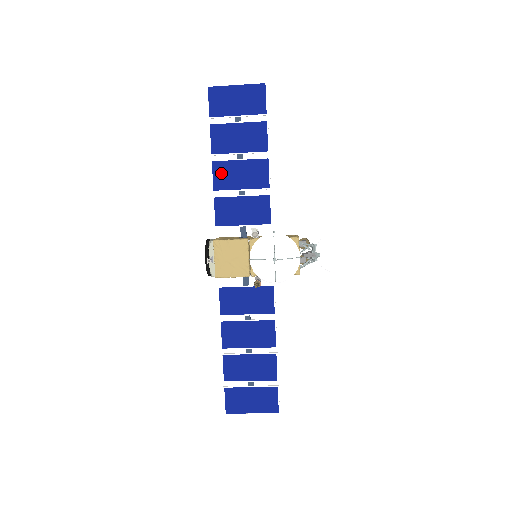
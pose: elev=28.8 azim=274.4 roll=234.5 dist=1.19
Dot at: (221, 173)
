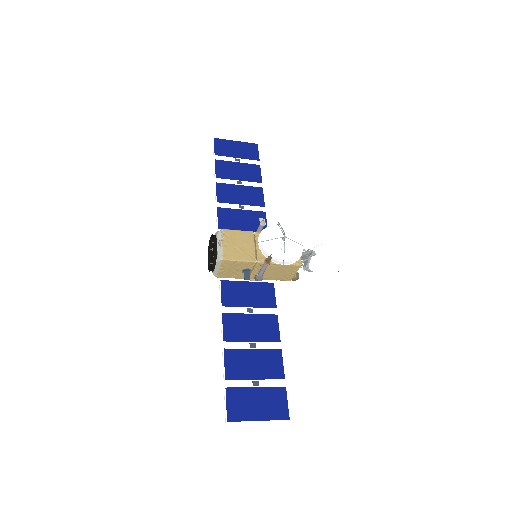
Dot at: (224, 191)
